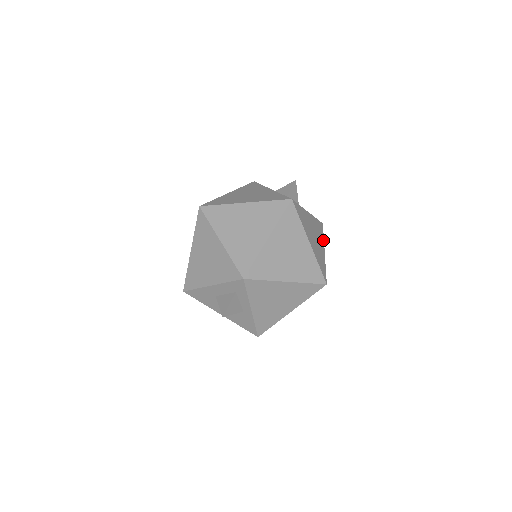
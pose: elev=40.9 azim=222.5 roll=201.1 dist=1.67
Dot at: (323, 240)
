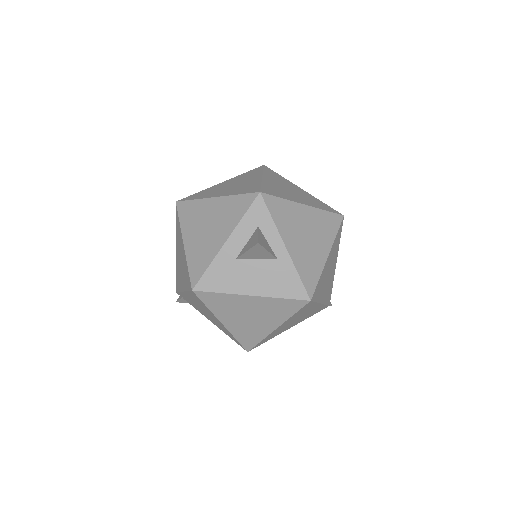
Dot at: occluded
